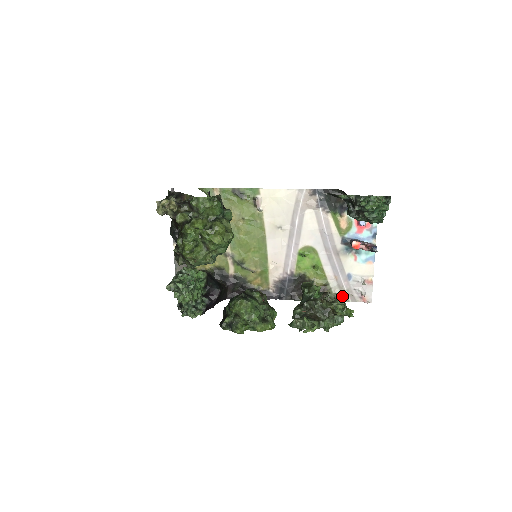
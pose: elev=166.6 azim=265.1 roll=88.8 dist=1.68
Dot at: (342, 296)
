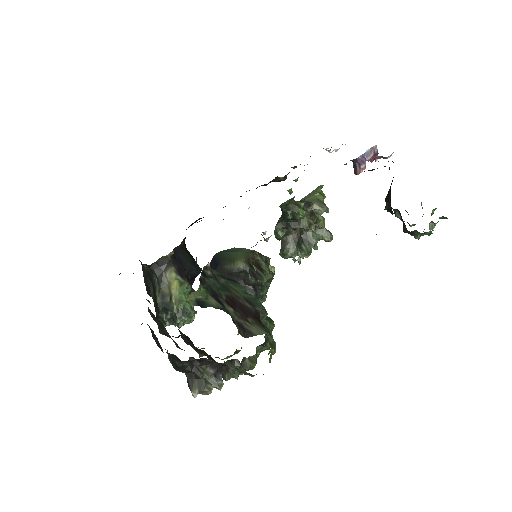
Dot at: occluded
